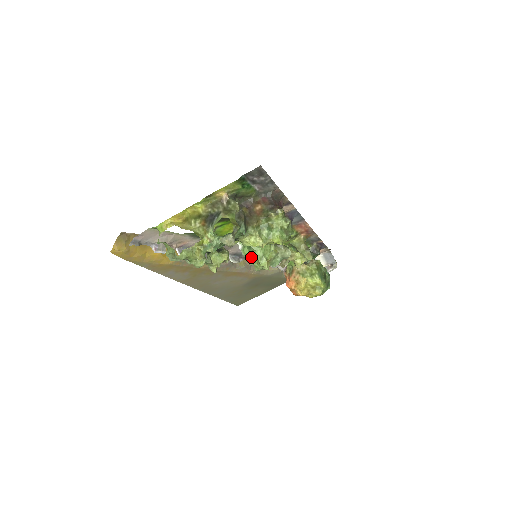
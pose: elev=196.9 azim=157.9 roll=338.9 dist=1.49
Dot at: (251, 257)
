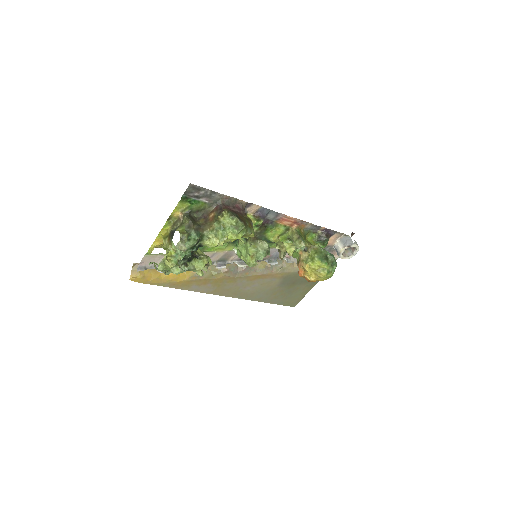
Dot at: (242, 257)
